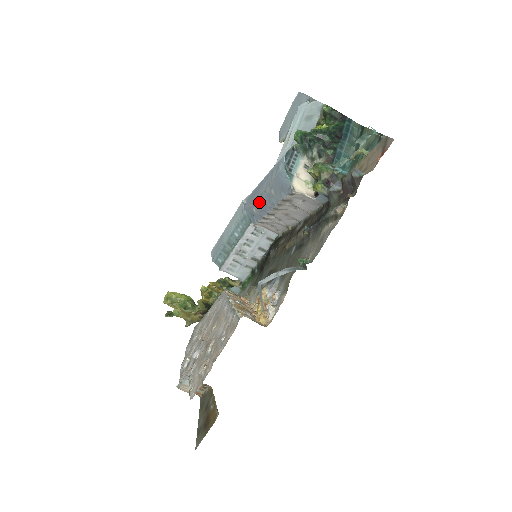
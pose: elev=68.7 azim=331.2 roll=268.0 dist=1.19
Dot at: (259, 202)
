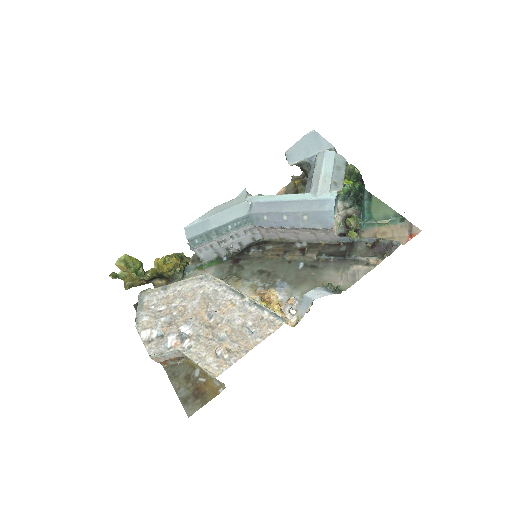
Dot at: (279, 216)
